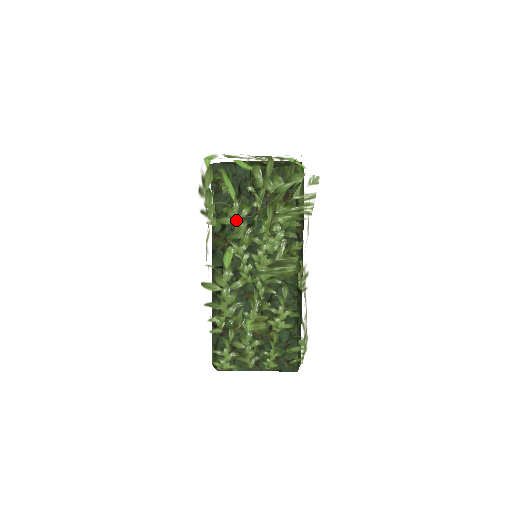
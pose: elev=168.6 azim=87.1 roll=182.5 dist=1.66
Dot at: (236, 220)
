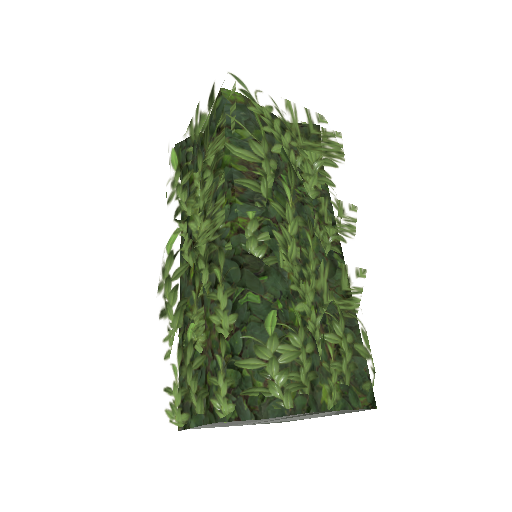
Dot at: (176, 190)
